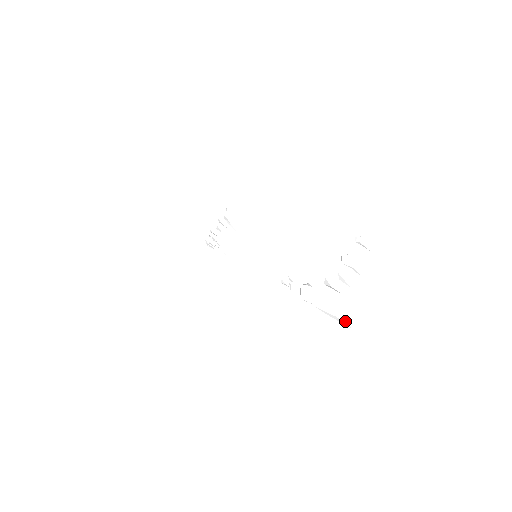
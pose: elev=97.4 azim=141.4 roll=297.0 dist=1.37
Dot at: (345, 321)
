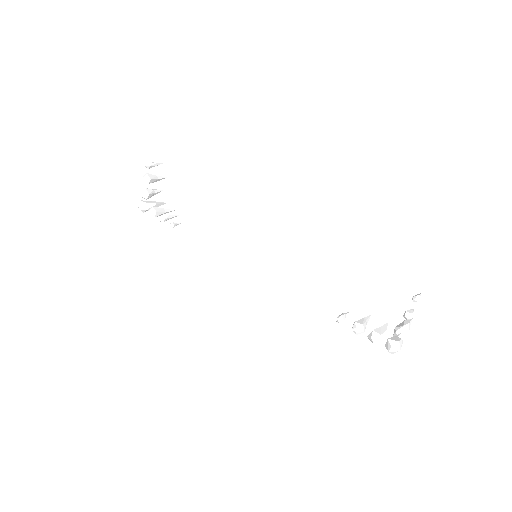
Dot at: occluded
